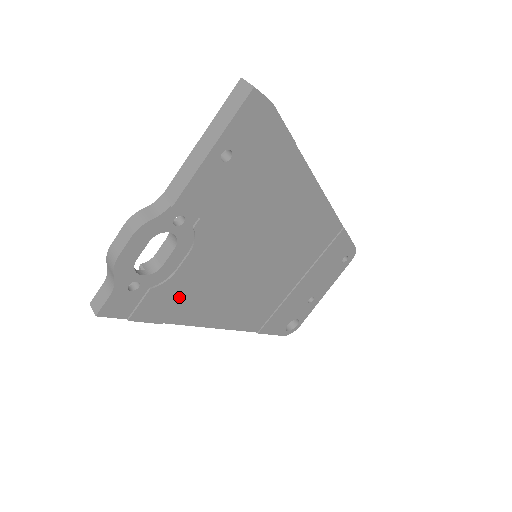
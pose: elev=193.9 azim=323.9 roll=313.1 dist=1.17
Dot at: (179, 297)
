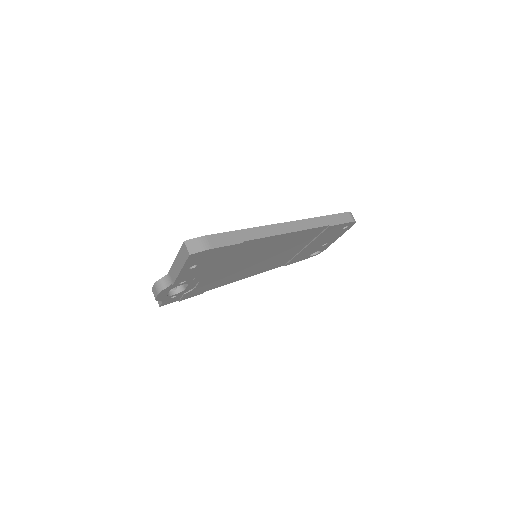
Dot at: (206, 287)
